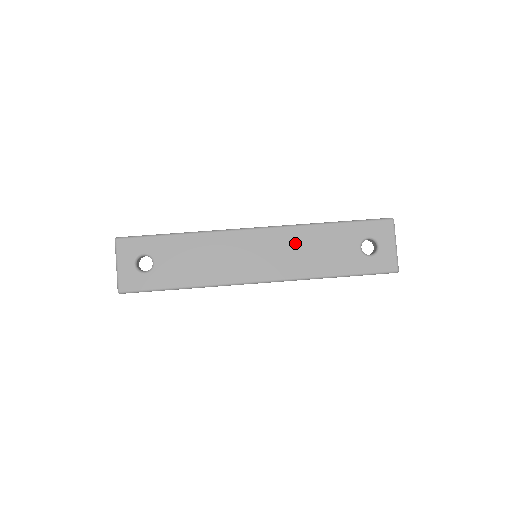
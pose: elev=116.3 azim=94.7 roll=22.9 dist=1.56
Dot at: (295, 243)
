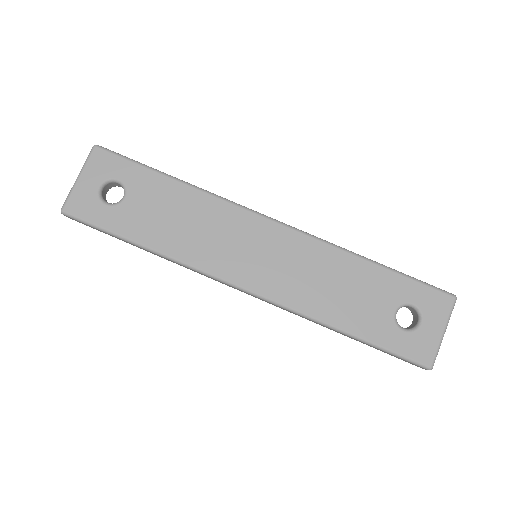
Dot at: (314, 263)
